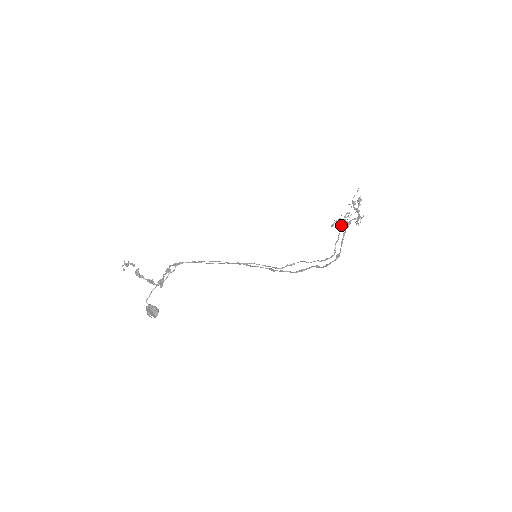
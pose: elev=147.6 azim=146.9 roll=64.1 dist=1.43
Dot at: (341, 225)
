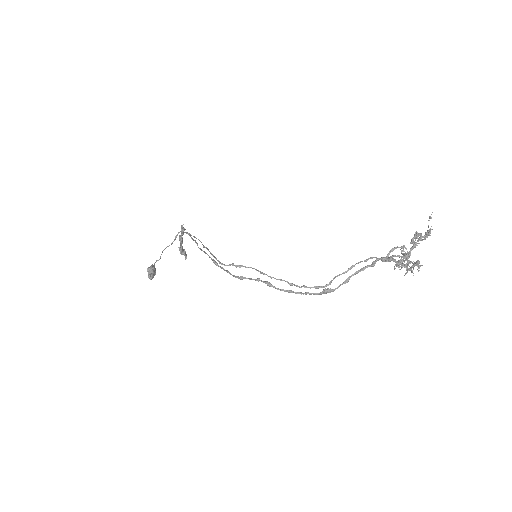
Dot at: occluded
